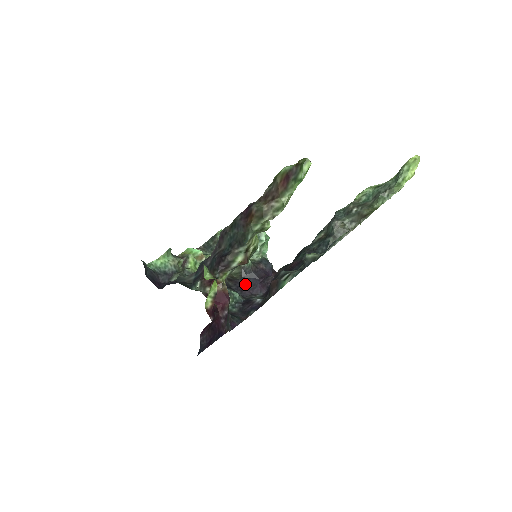
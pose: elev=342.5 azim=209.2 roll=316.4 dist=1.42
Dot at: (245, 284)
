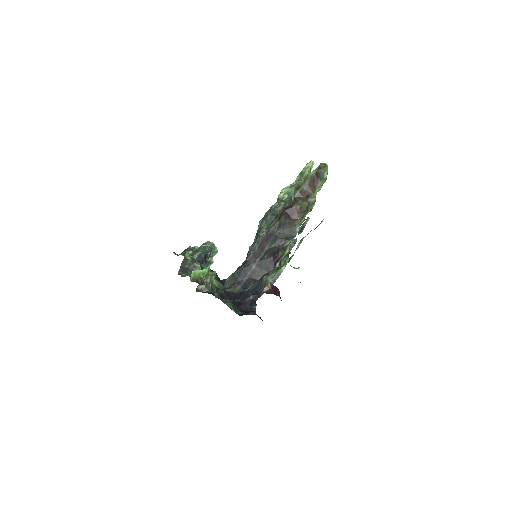
Dot at: (220, 293)
